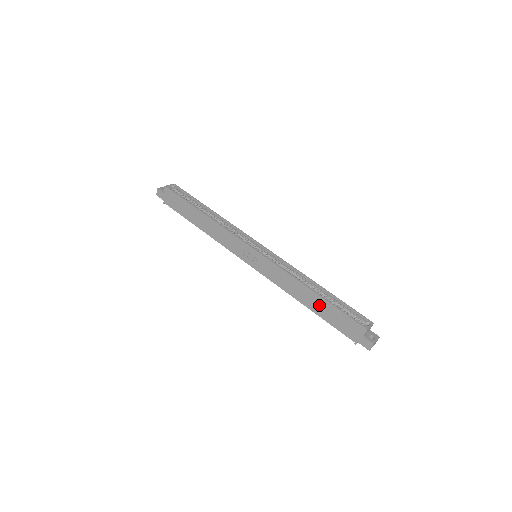
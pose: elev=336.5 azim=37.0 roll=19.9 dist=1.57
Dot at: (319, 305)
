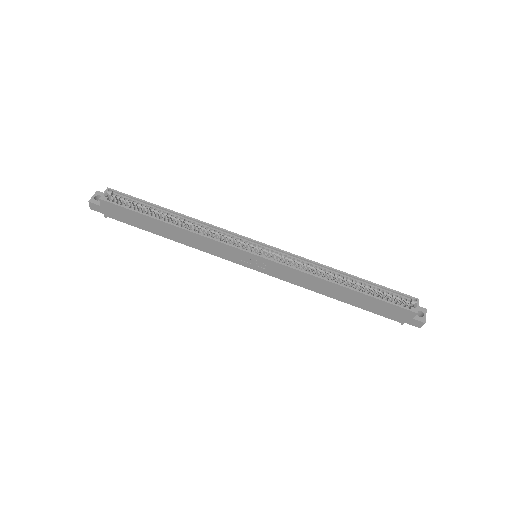
Dot at: (353, 298)
